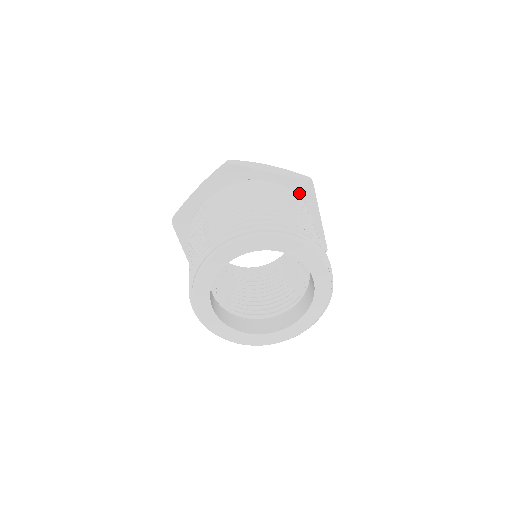
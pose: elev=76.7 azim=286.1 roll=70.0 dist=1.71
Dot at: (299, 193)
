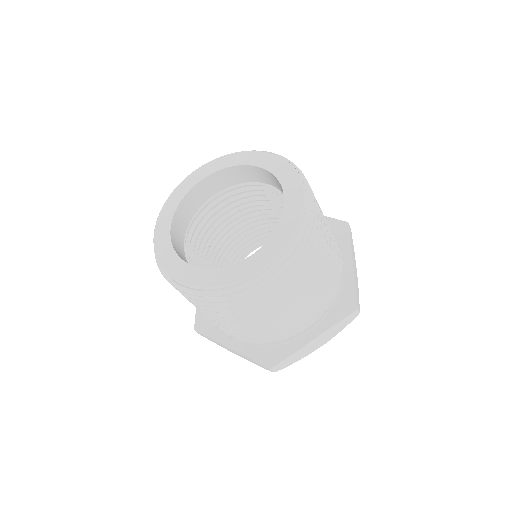
Dot at: occluded
